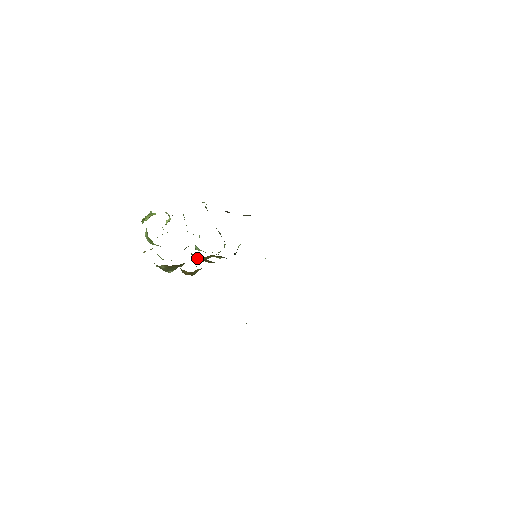
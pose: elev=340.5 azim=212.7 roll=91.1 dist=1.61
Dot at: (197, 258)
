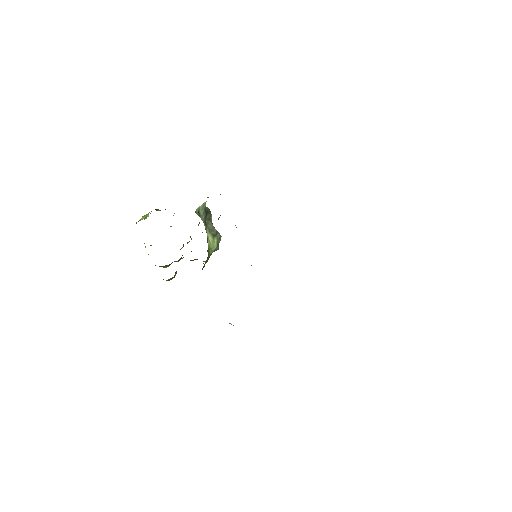
Dot at: occluded
